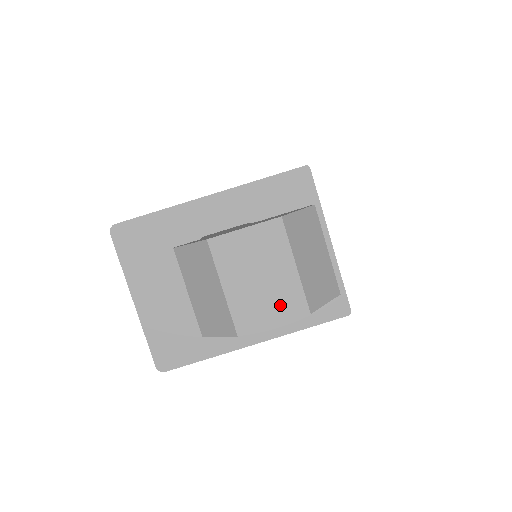
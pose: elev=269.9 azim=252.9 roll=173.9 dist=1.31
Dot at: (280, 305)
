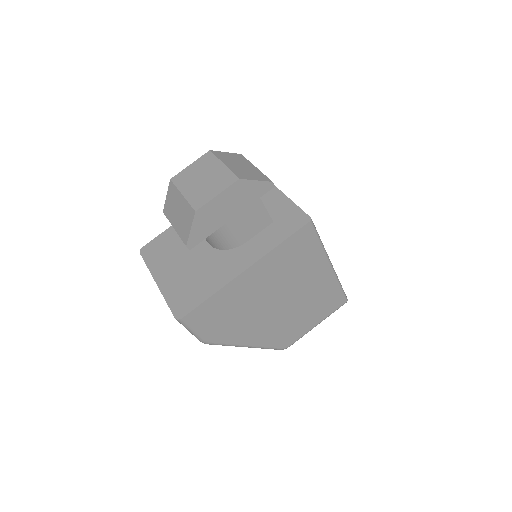
Dot at: (219, 184)
